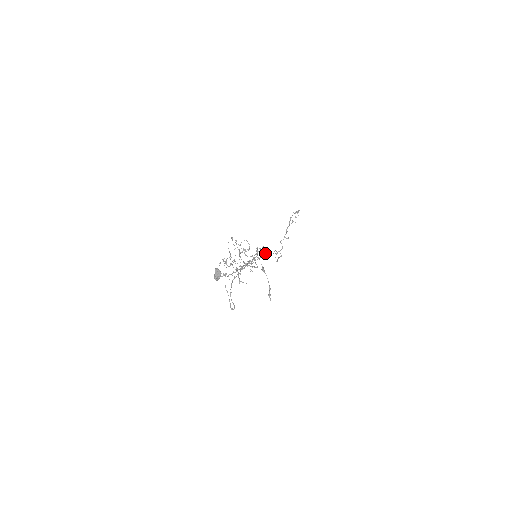
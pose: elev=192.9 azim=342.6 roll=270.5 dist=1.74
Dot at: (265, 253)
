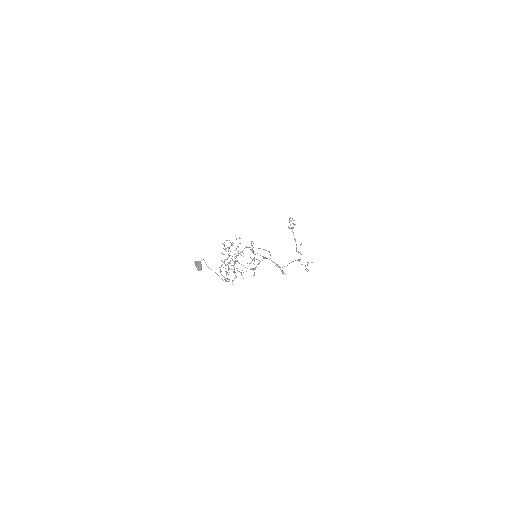
Dot at: occluded
